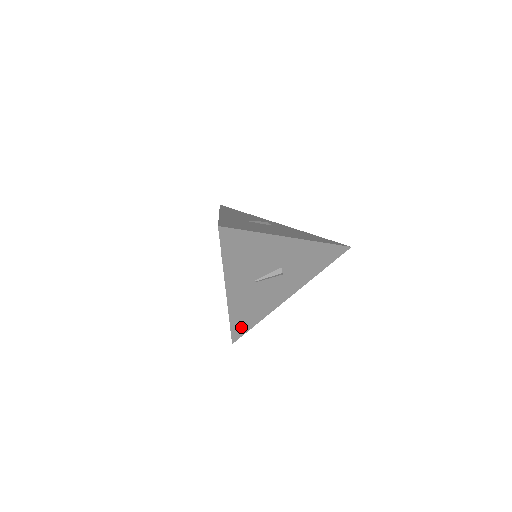
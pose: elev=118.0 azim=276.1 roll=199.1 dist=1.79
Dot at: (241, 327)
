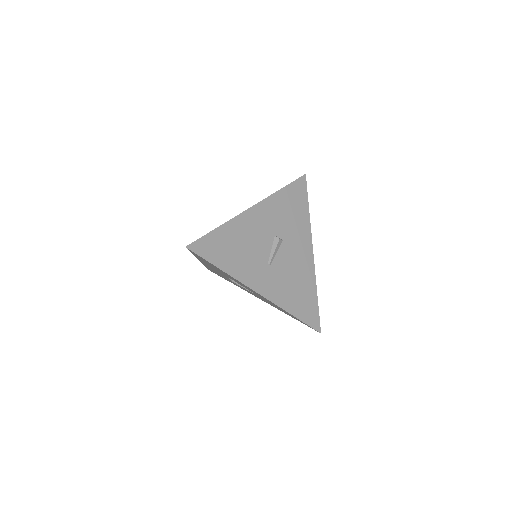
Dot at: (309, 312)
